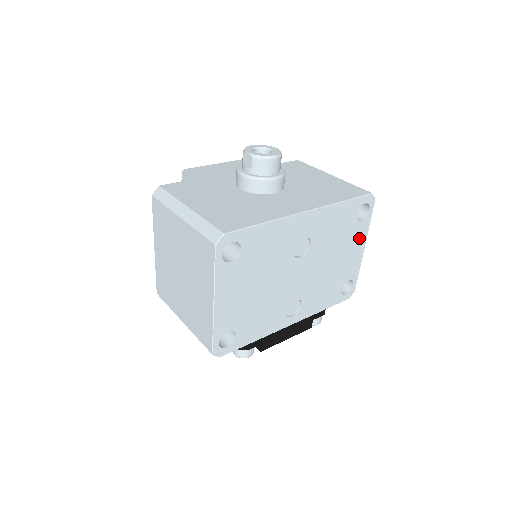
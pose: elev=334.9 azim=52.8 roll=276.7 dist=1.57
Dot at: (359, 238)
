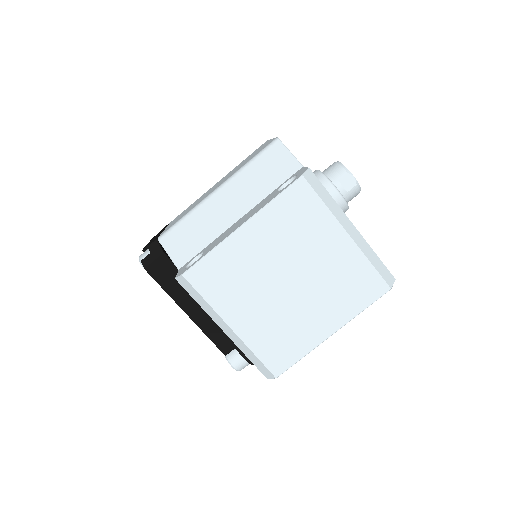
Dot at: occluded
